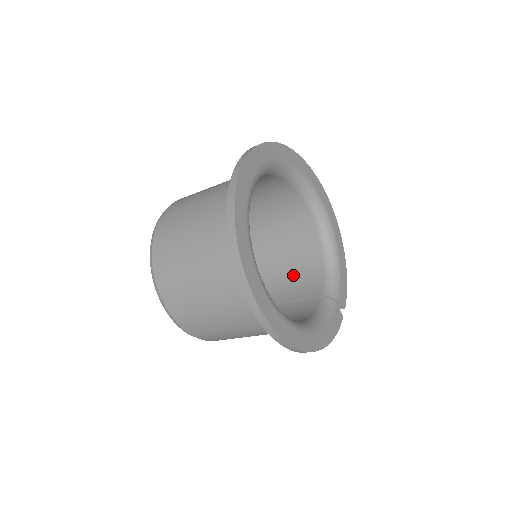
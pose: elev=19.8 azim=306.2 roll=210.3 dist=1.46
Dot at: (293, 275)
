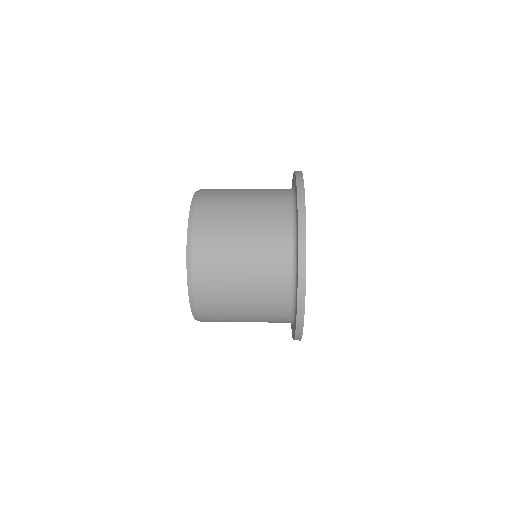
Dot at: occluded
